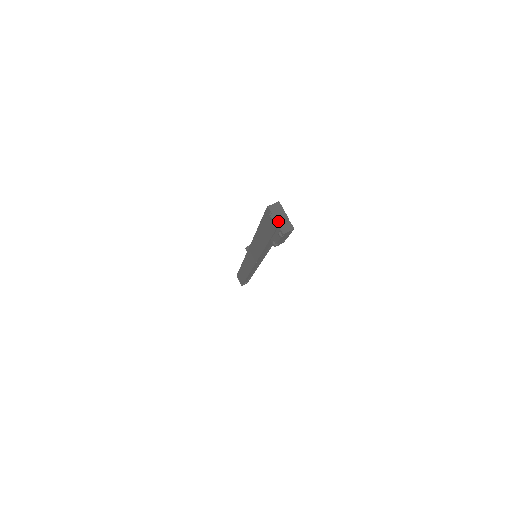
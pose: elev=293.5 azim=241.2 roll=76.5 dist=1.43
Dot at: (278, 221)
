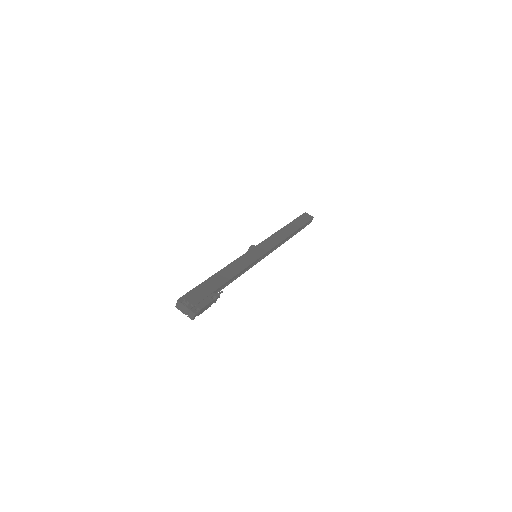
Dot at: (185, 313)
